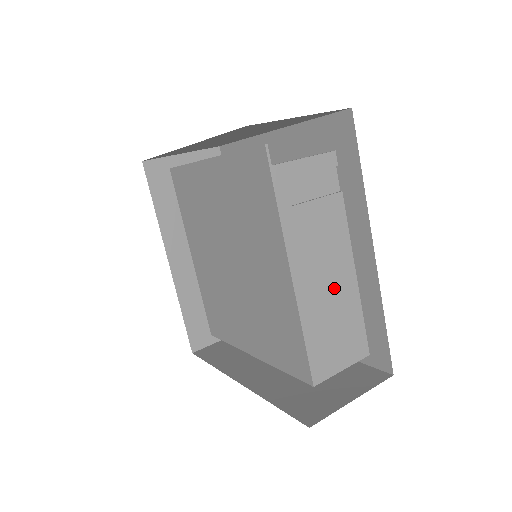
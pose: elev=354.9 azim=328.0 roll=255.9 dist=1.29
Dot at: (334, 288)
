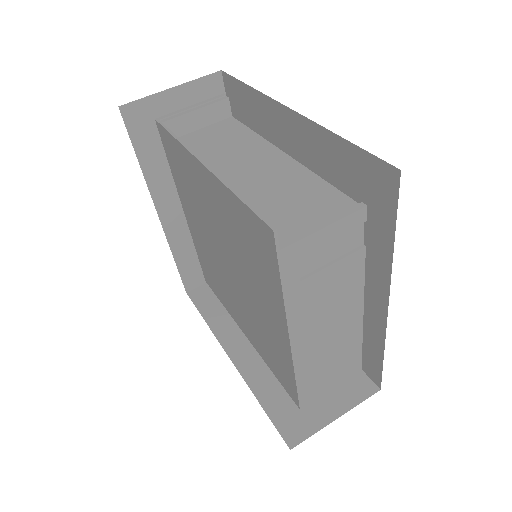
Dot at: (336, 335)
